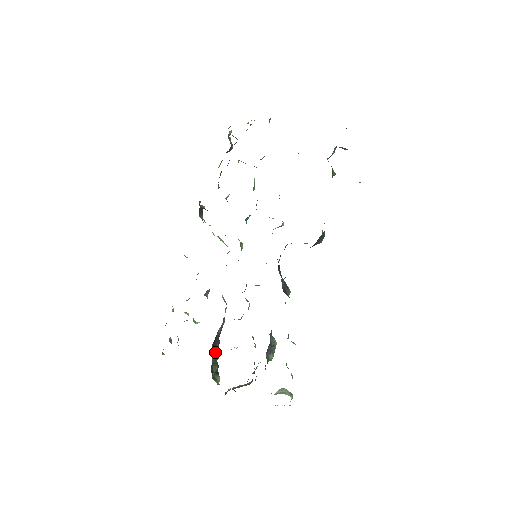
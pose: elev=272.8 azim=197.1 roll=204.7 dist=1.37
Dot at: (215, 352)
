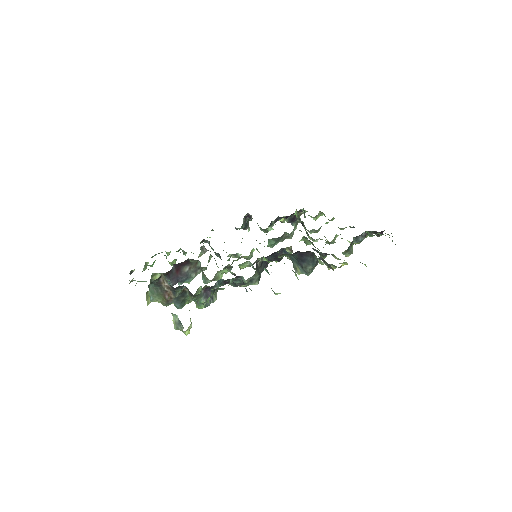
Dot at: occluded
